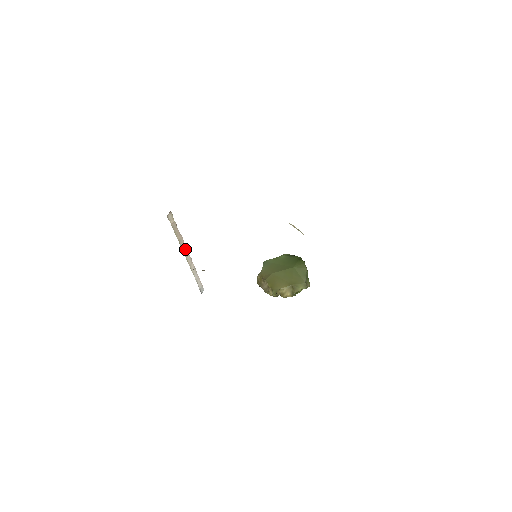
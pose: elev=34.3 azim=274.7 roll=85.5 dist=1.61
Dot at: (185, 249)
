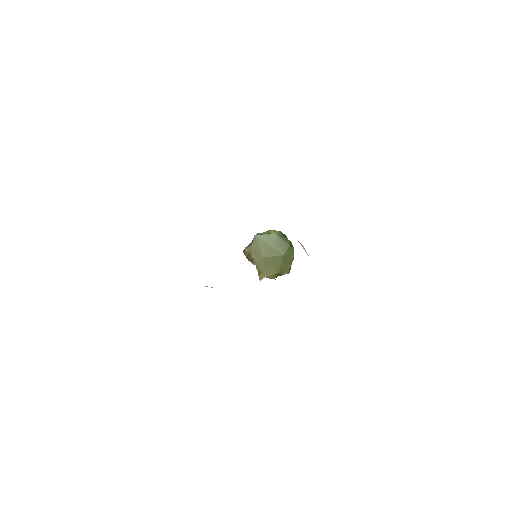
Dot at: occluded
